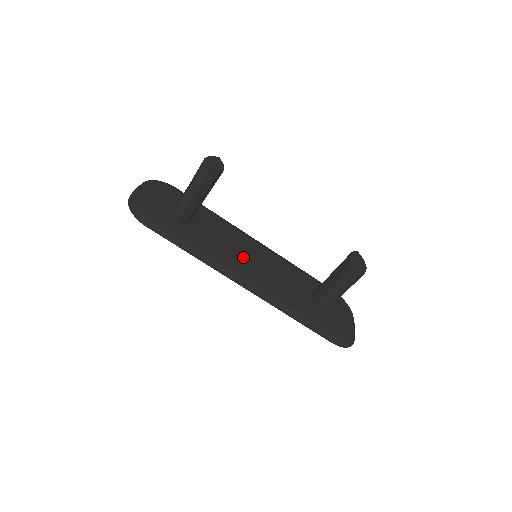
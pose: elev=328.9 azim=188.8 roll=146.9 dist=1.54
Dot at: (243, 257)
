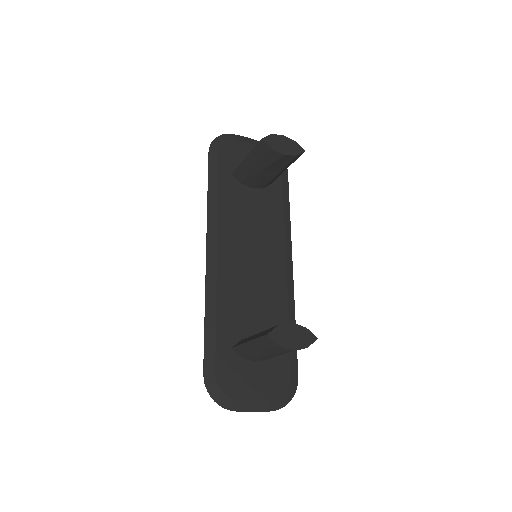
Dot at: (248, 246)
